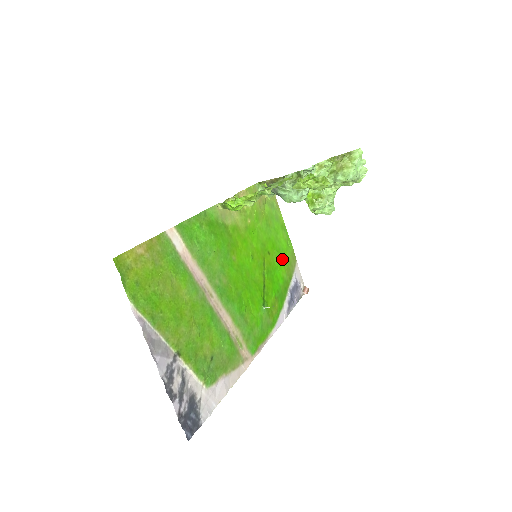
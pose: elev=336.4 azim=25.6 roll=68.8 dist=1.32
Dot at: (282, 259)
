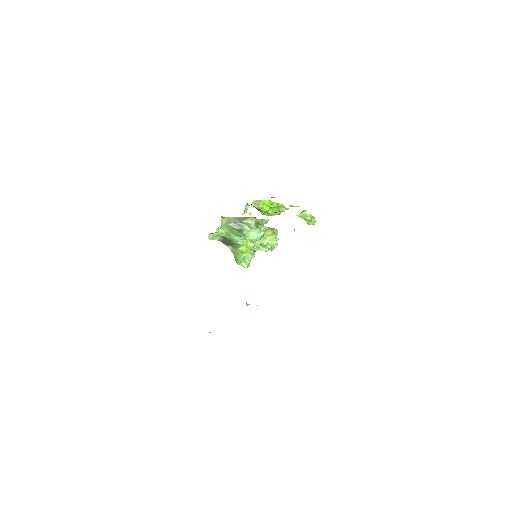
Dot at: occluded
